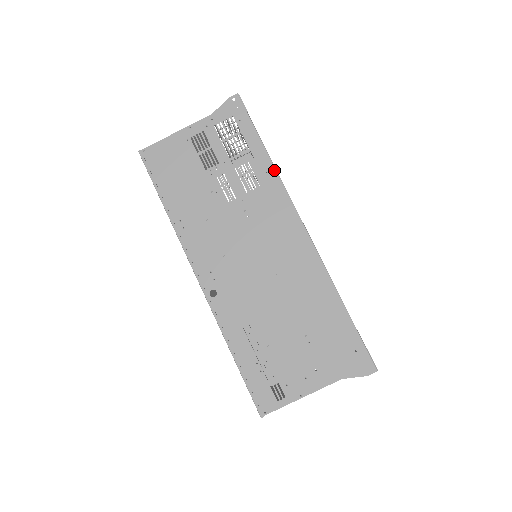
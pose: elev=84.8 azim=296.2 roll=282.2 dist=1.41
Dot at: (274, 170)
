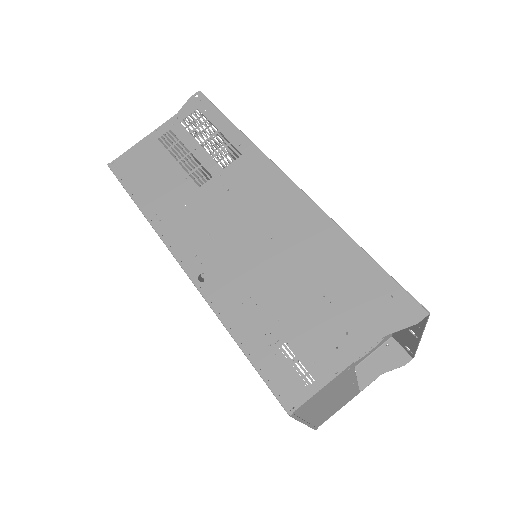
Dot at: (248, 140)
